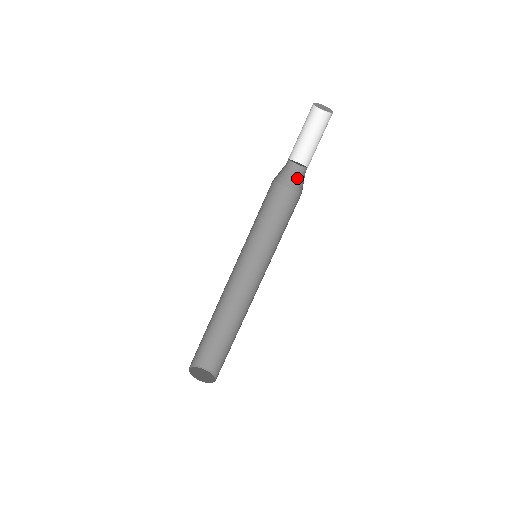
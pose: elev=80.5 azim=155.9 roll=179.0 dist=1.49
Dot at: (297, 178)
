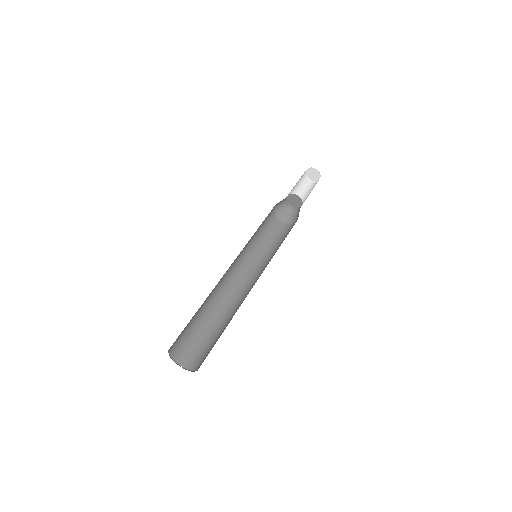
Dot at: (299, 211)
